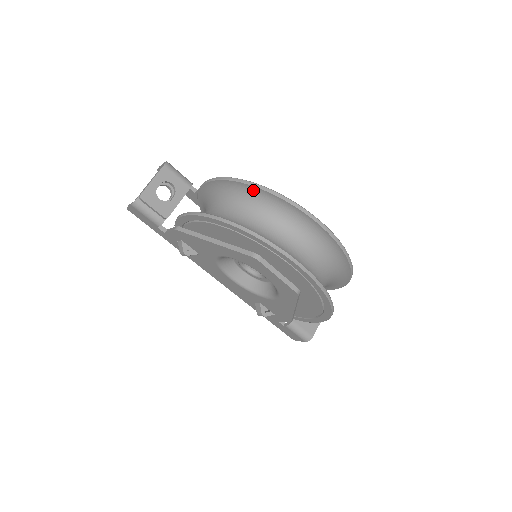
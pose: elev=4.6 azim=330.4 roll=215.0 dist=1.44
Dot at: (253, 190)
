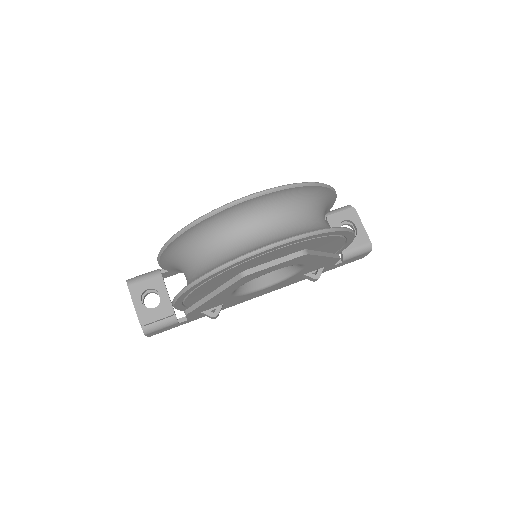
Dot at: (183, 238)
